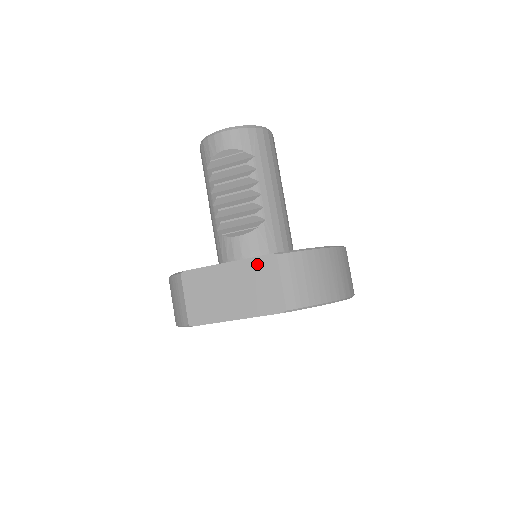
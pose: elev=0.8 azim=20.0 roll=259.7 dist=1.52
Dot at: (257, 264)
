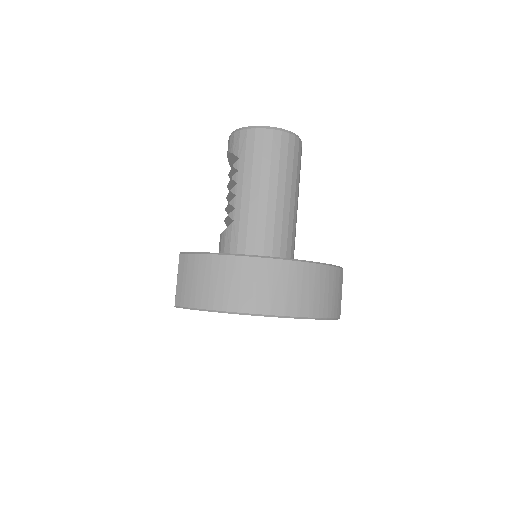
Dot at: occluded
